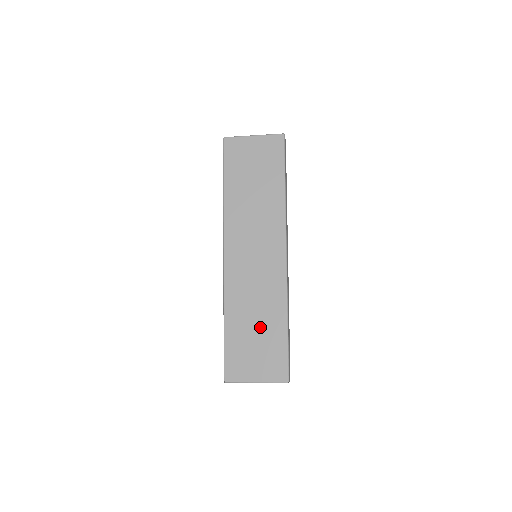
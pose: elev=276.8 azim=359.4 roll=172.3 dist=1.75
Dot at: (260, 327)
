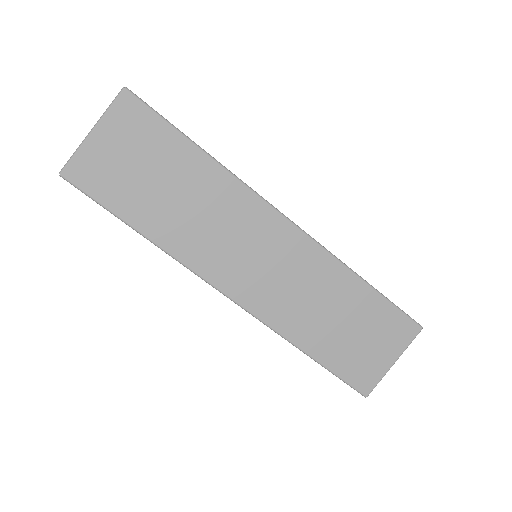
Dot at: (344, 316)
